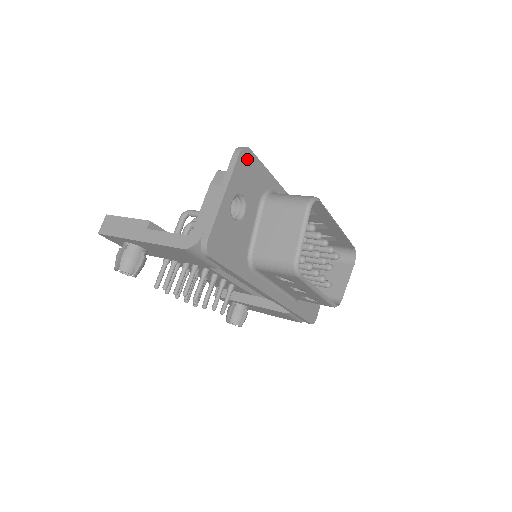
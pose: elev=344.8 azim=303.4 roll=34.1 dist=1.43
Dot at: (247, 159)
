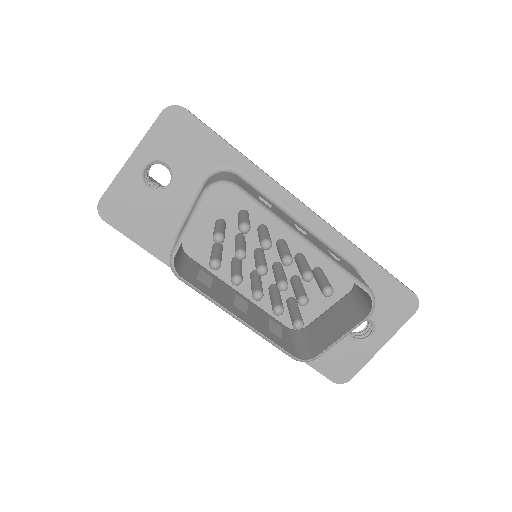
Dot at: (178, 120)
